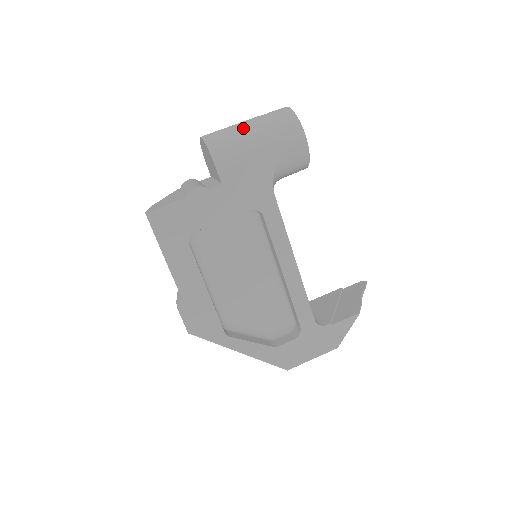
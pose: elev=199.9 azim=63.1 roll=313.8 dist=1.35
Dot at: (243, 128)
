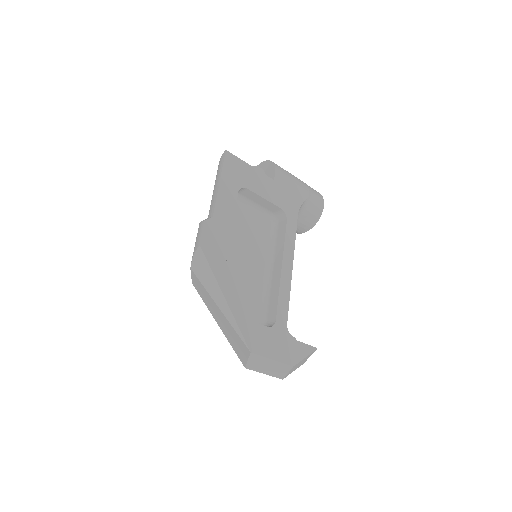
Dot at: occluded
